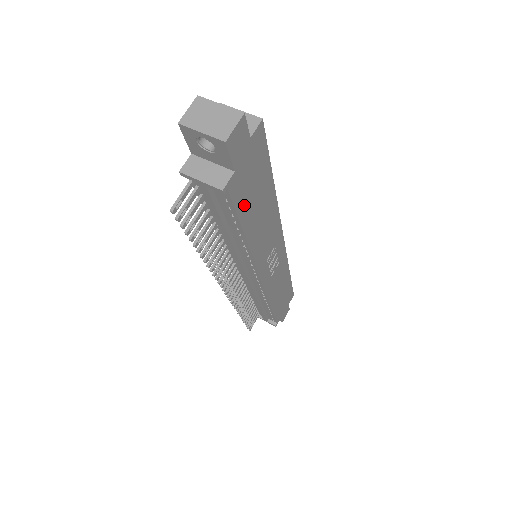
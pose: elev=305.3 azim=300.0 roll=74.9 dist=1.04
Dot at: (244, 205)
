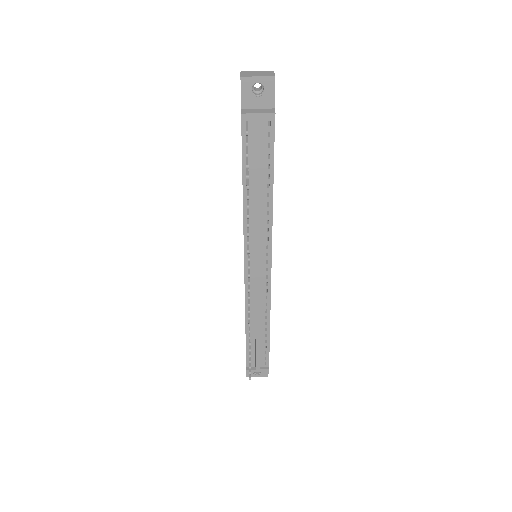
Dot at: occluded
